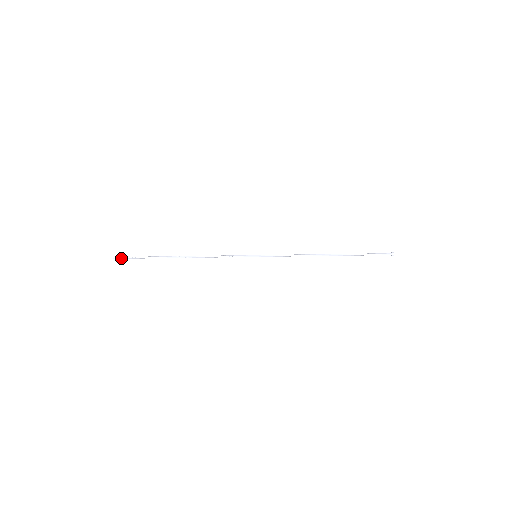
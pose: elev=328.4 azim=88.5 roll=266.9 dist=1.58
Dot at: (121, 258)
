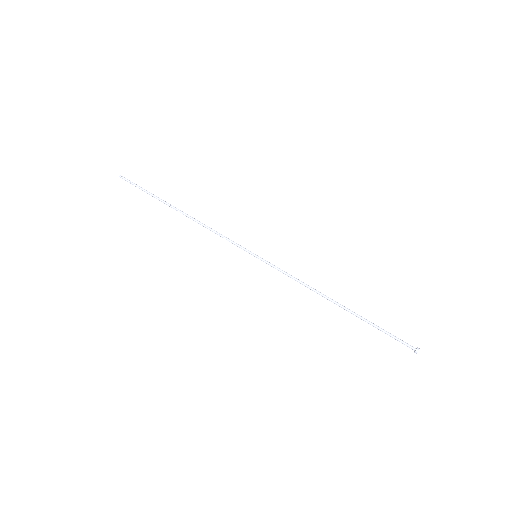
Dot at: (127, 181)
